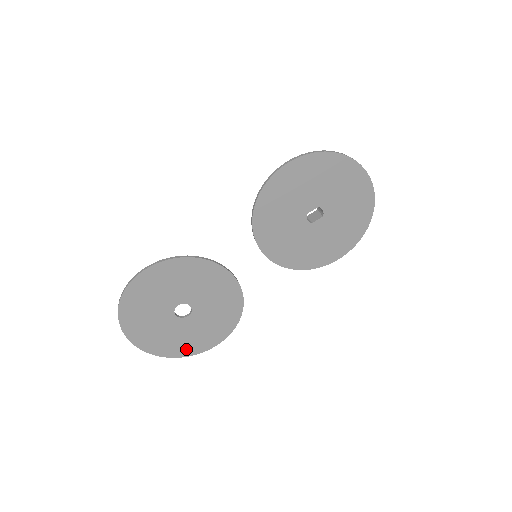
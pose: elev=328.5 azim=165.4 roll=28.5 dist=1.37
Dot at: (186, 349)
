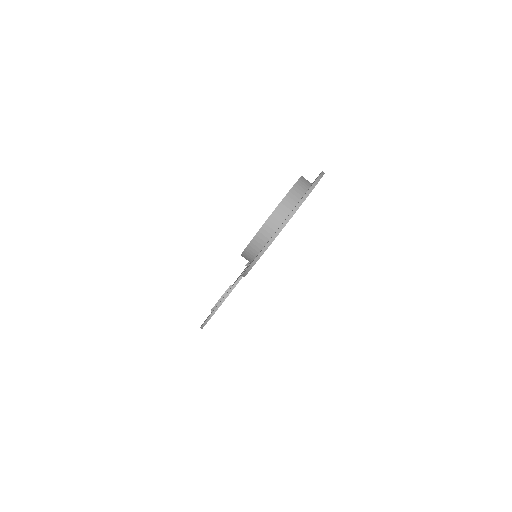
Dot at: occluded
